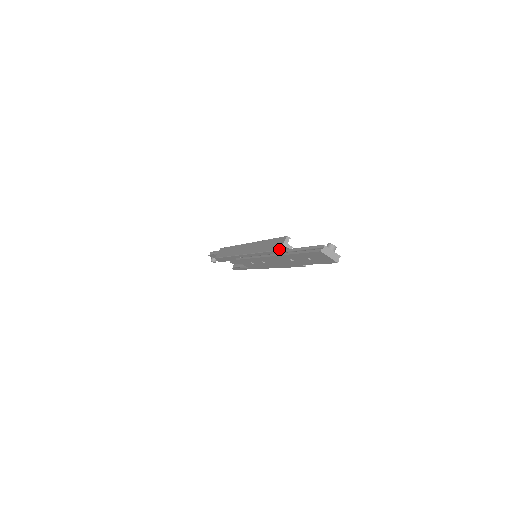
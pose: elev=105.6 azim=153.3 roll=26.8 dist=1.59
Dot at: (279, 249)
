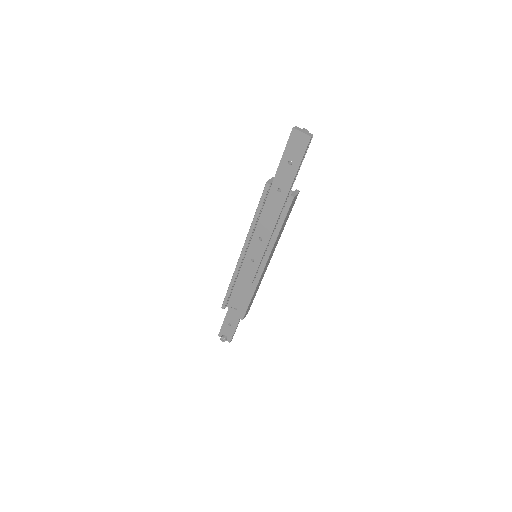
Dot at: (266, 183)
